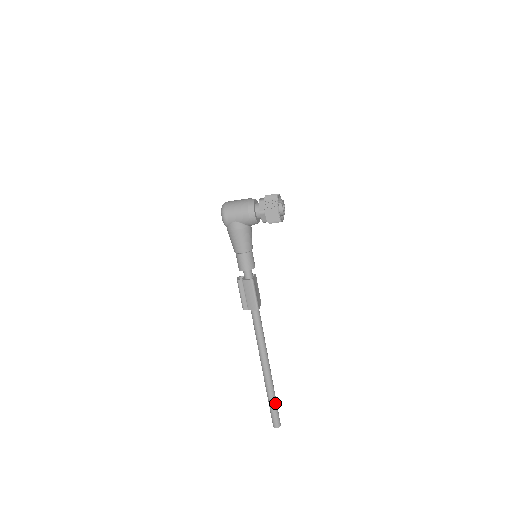
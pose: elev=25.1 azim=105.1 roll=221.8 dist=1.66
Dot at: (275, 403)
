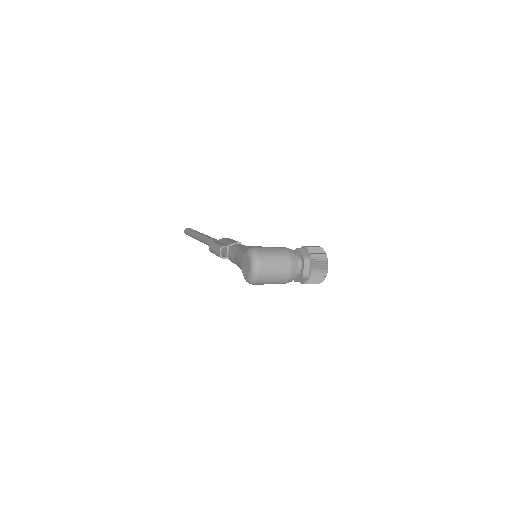
Dot at: occluded
